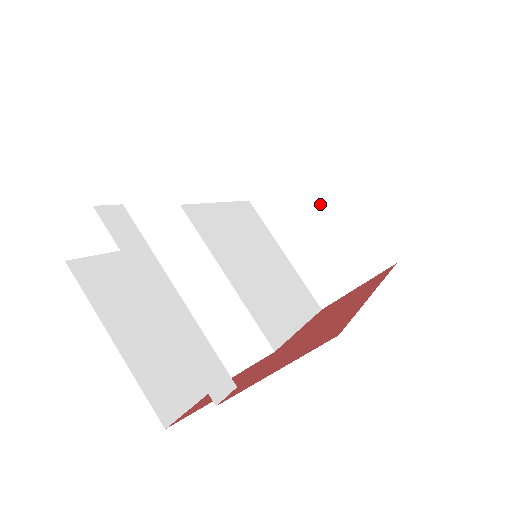
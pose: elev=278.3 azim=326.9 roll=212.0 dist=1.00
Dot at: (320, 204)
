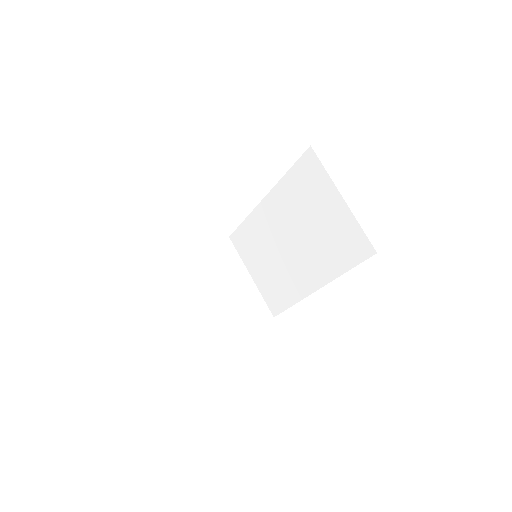
Dot at: occluded
